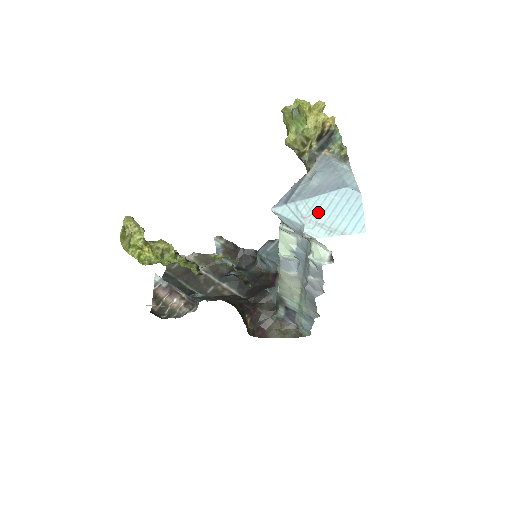
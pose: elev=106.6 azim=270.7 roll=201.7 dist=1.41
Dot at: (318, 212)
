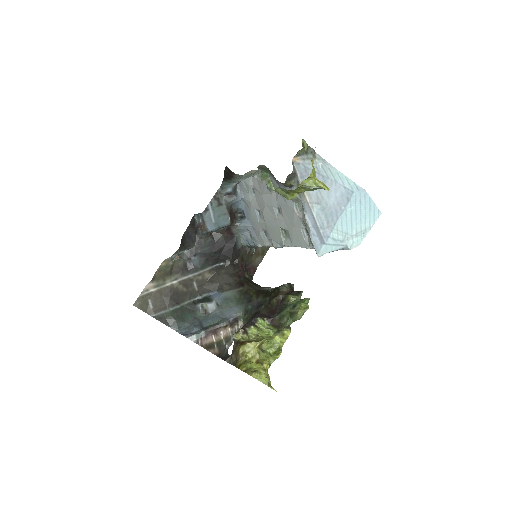
Dot at: (348, 229)
